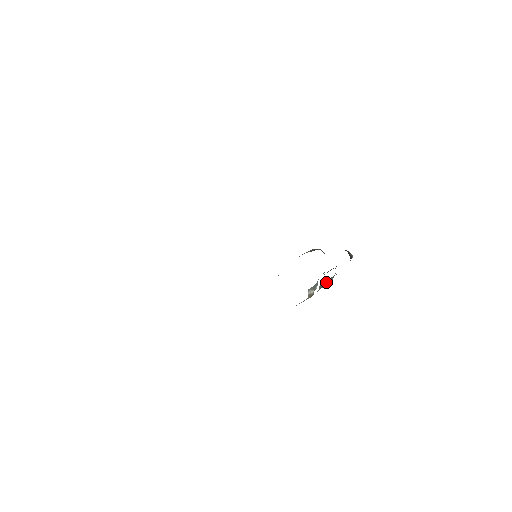
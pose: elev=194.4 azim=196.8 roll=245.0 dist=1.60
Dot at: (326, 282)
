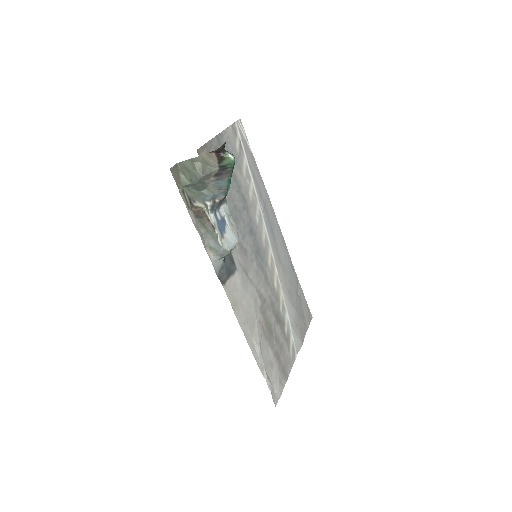
Dot at: (190, 171)
